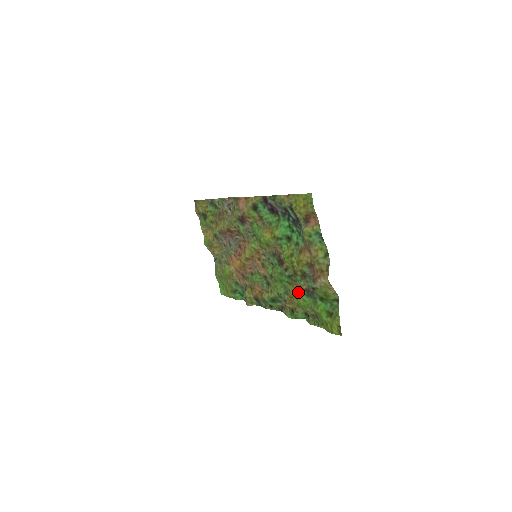
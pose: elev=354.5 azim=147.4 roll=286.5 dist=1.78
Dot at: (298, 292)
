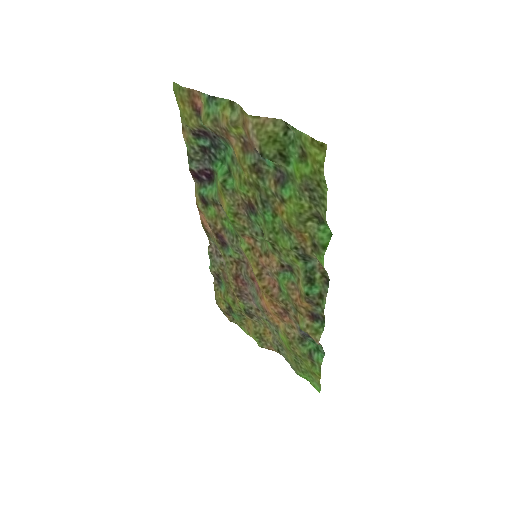
Dot at: (281, 204)
